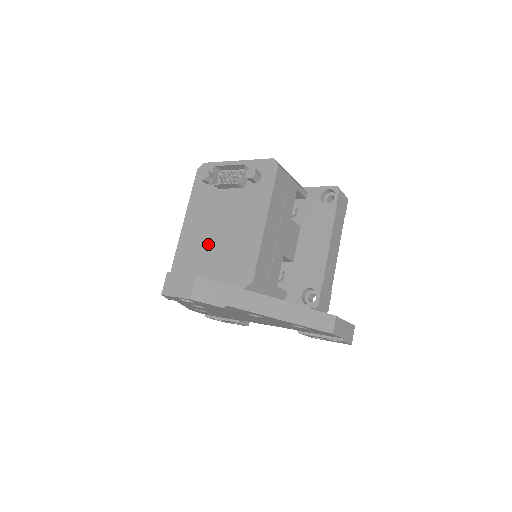
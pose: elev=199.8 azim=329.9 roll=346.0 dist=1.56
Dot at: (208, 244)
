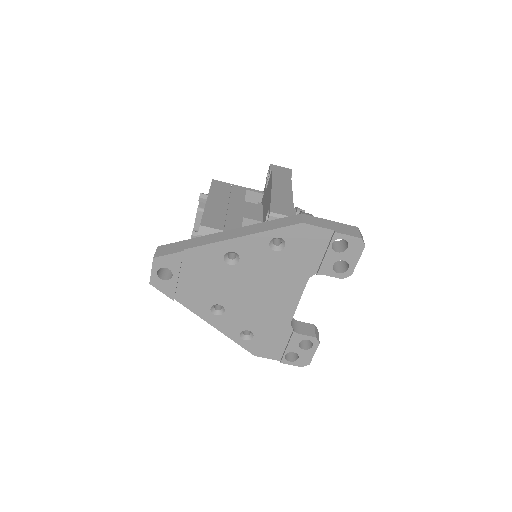
Dot at: occluded
